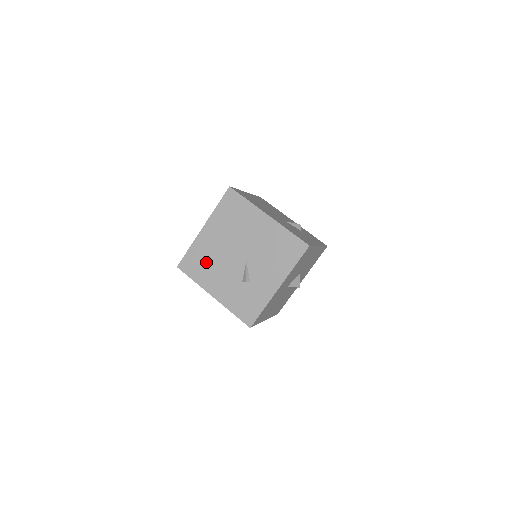
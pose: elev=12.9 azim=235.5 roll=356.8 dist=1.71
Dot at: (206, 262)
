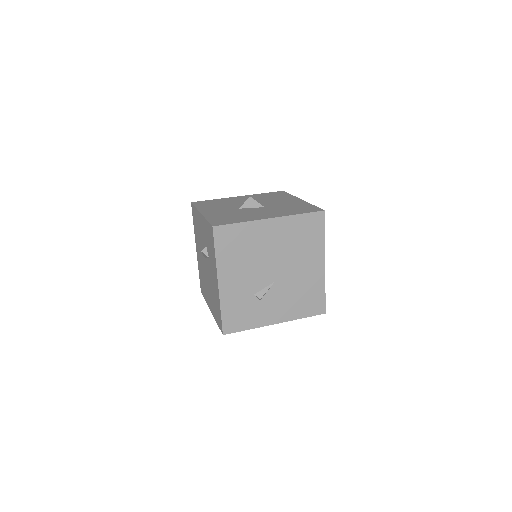
Dot at: (243, 250)
